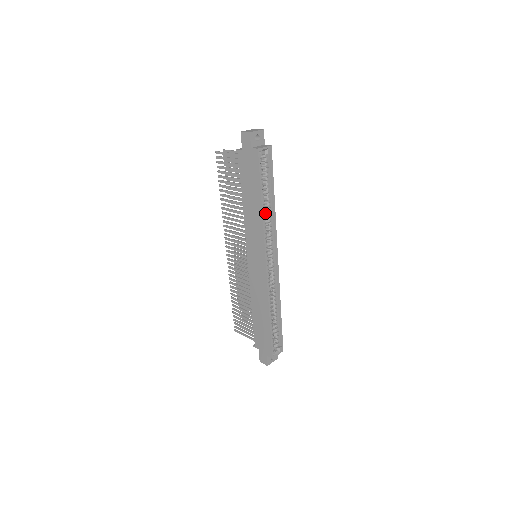
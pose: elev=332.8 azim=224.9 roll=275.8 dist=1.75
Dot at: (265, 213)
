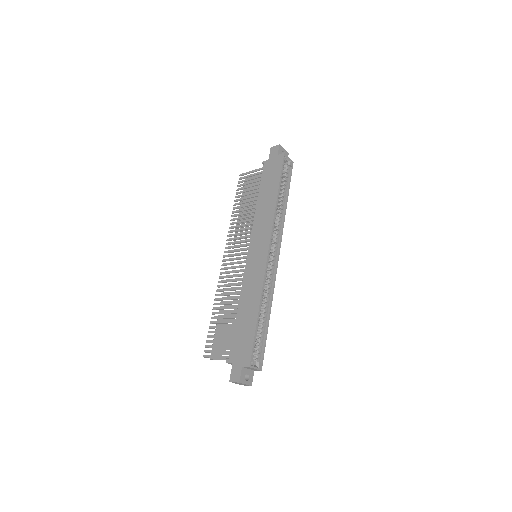
Dot at: occluded
